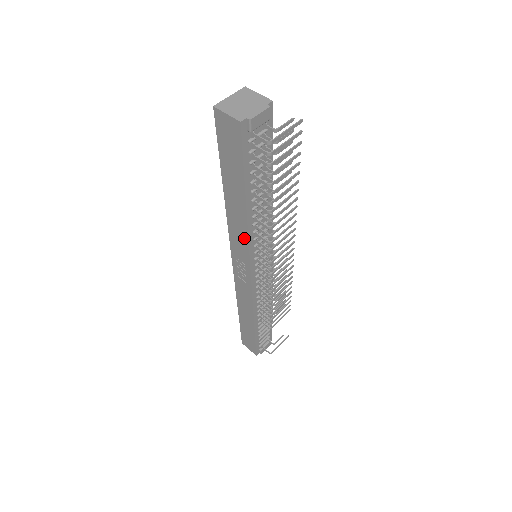
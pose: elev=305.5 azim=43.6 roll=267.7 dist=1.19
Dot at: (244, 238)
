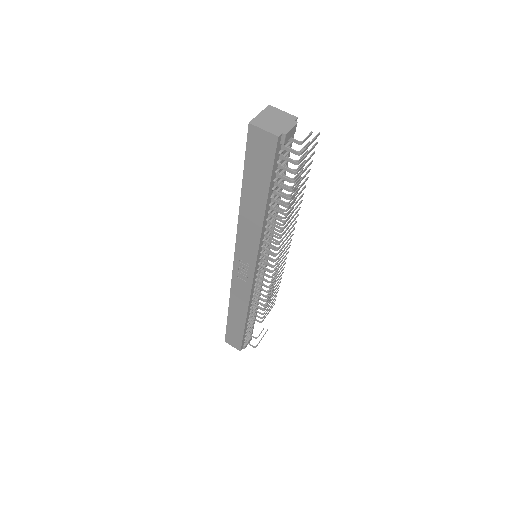
Dot at: (255, 240)
